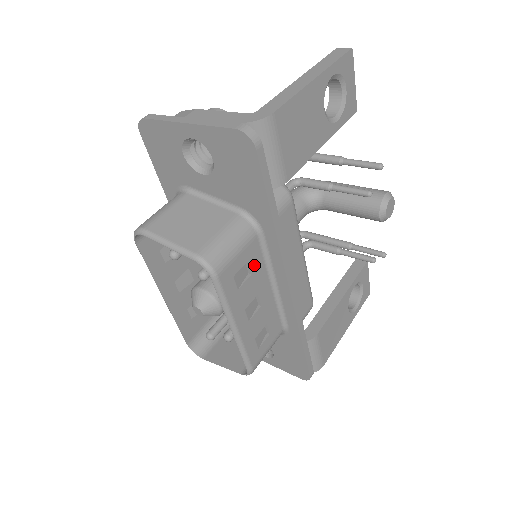
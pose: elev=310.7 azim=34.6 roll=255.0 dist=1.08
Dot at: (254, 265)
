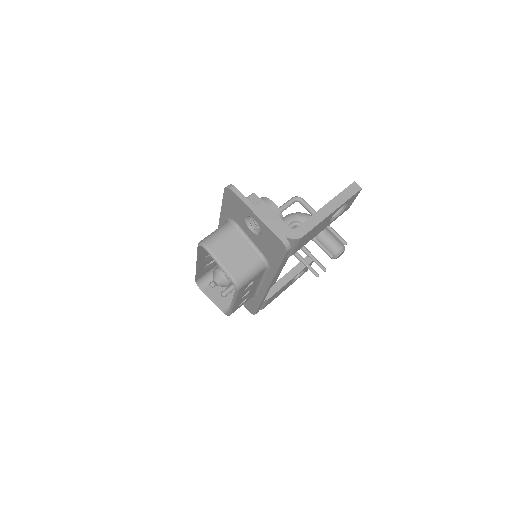
Dot at: (257, 279)
